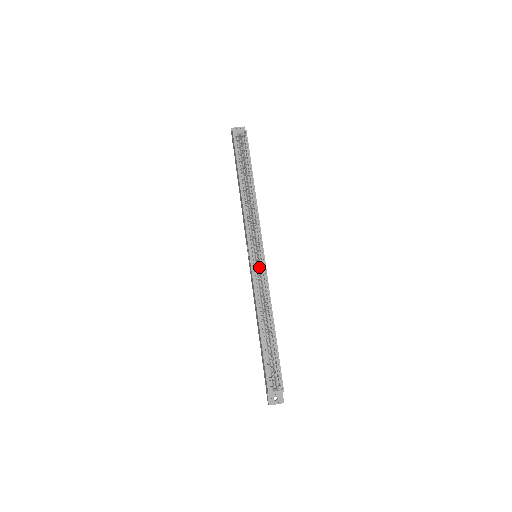
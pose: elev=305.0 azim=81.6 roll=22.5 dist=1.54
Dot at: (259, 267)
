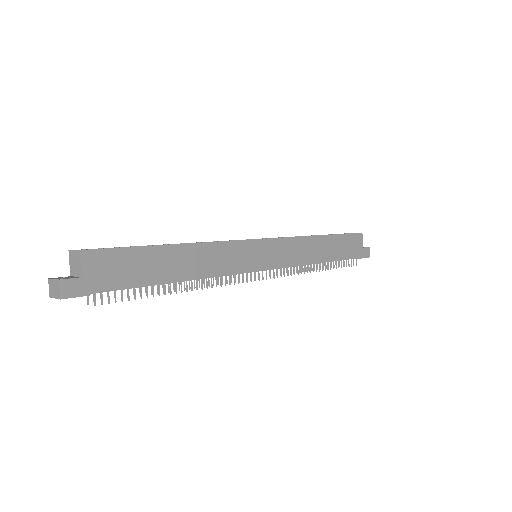
Dot at: occluded
